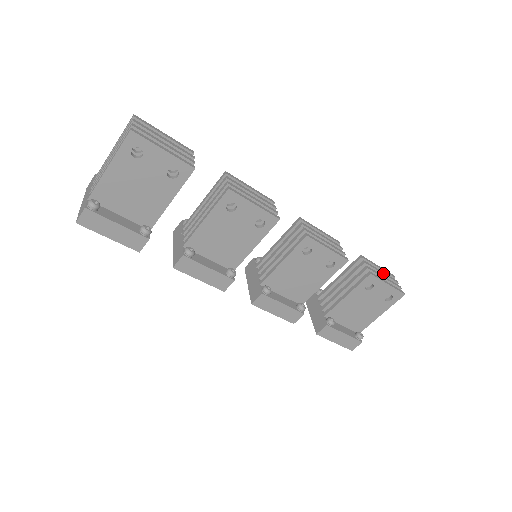
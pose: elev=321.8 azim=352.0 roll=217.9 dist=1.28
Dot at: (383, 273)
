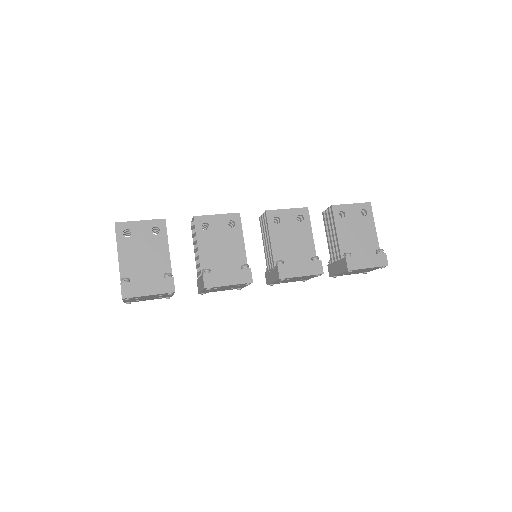
Dot at: occluded
